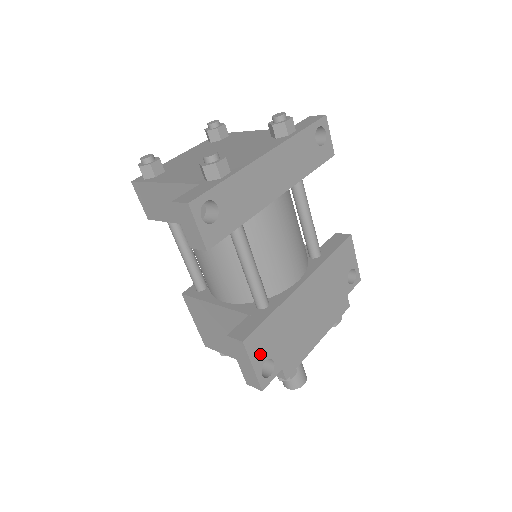
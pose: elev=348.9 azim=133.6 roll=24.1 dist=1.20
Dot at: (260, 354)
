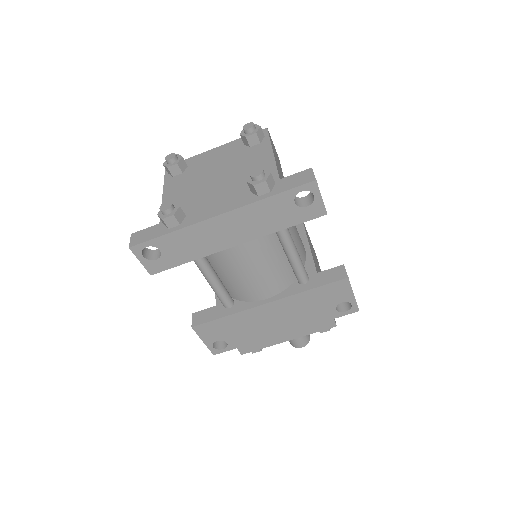
Dot at: (211, 336)
